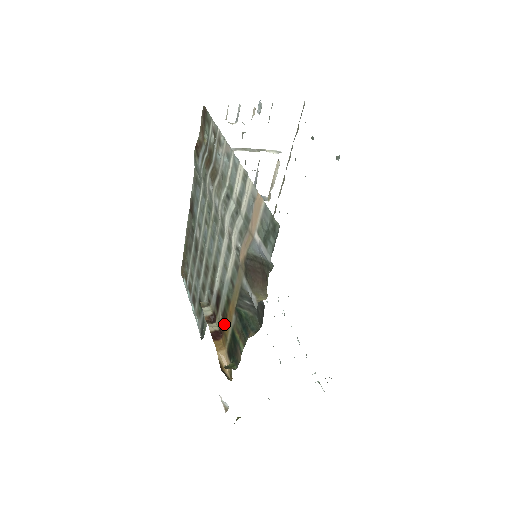
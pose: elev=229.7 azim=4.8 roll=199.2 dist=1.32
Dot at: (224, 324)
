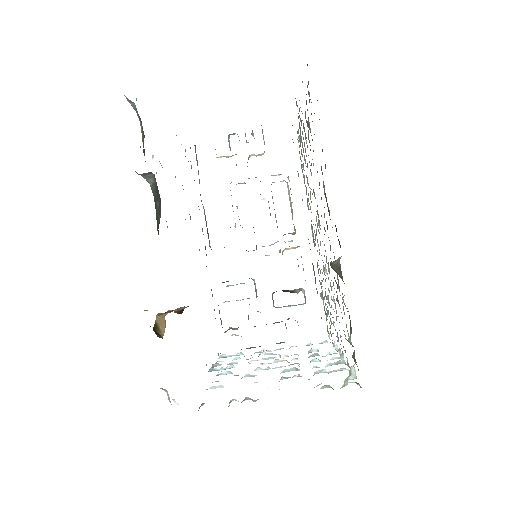
Dot at: occluded
